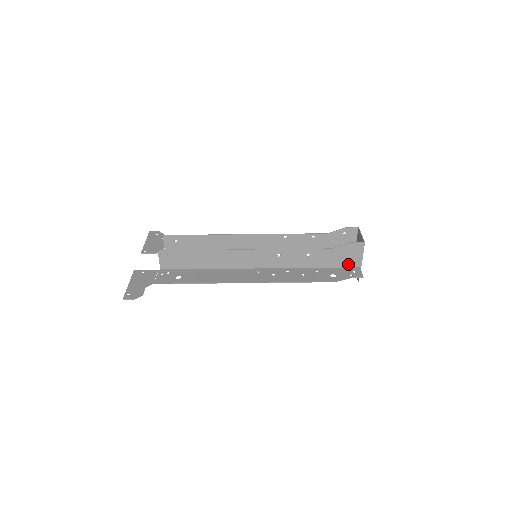
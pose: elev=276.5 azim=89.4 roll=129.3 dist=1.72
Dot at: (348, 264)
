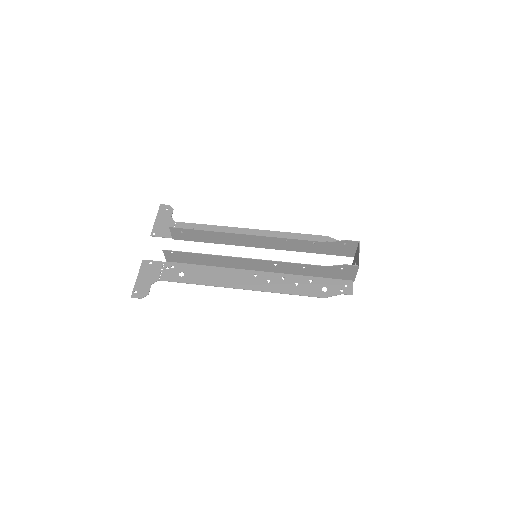
Dot at: (342, 277)
